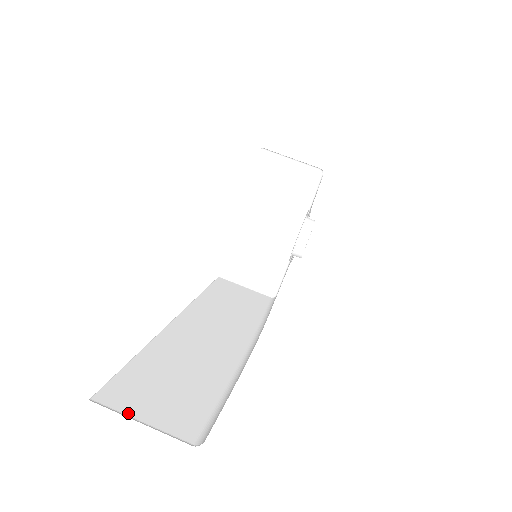
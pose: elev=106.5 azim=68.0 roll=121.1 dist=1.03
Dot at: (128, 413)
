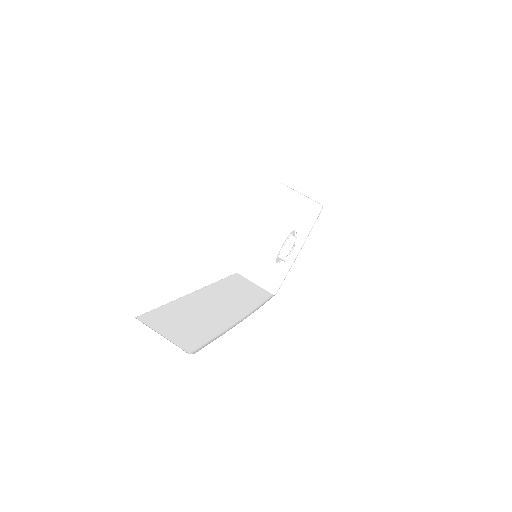
Dot at: (155, 329)
